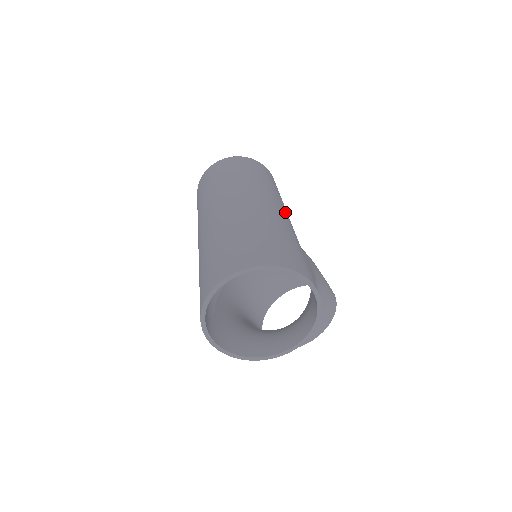
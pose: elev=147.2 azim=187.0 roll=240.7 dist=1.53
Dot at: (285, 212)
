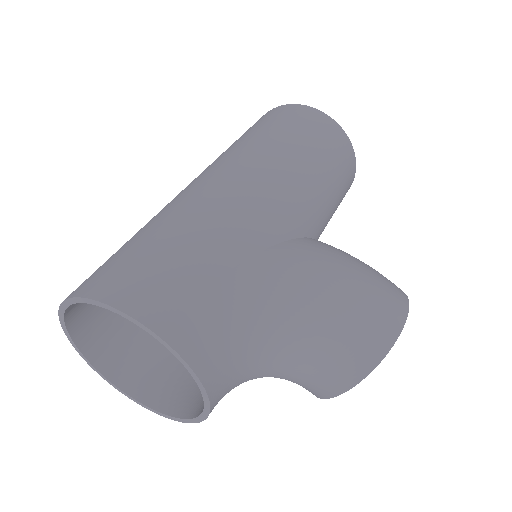
Dot at: (269, 189)
